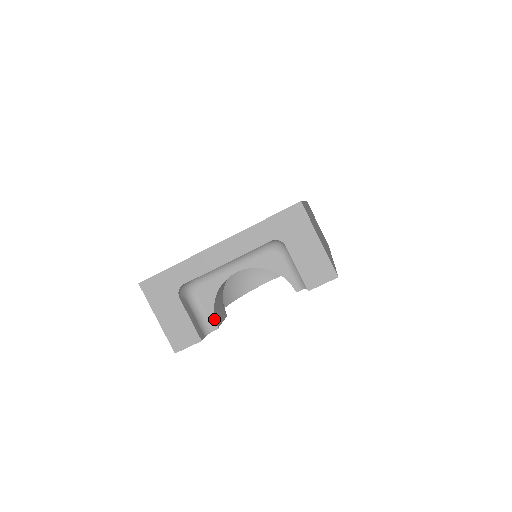
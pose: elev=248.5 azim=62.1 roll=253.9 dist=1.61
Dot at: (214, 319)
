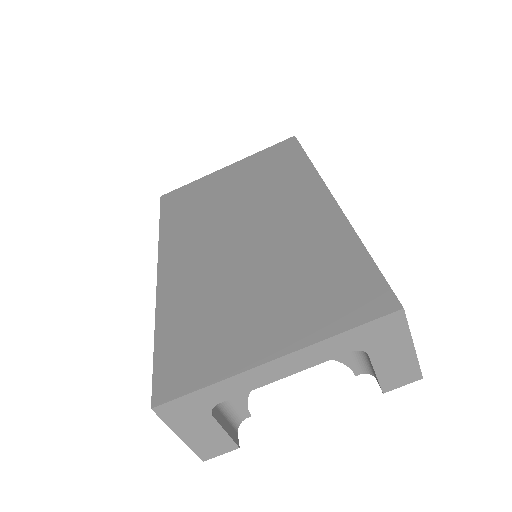
Dot at: (247, 409)
